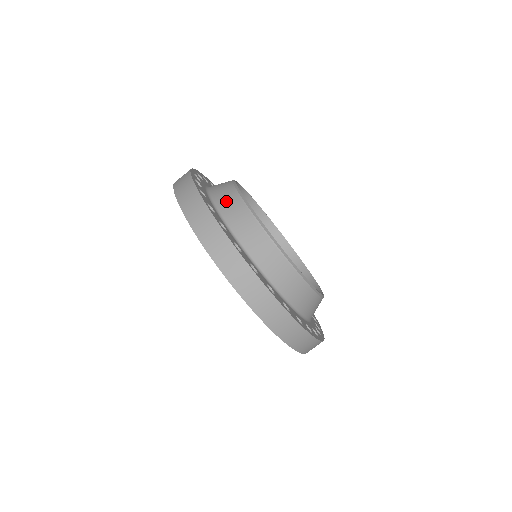
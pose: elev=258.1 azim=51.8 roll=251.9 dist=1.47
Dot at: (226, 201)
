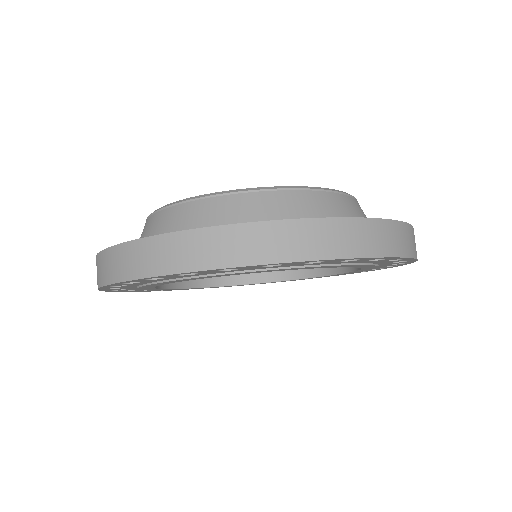
Dot at: occluded
